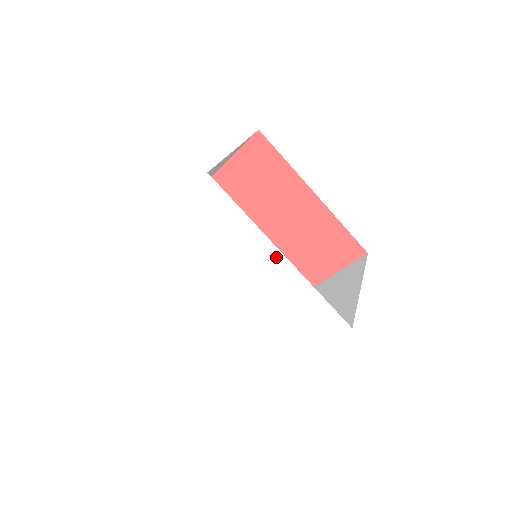
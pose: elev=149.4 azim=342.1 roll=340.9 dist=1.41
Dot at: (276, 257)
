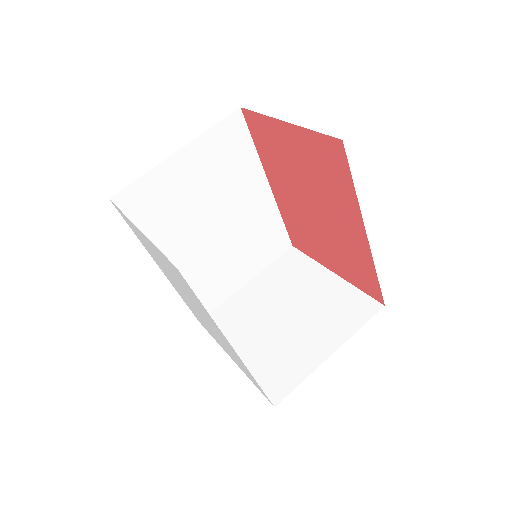
Dot at: (229, 344)
